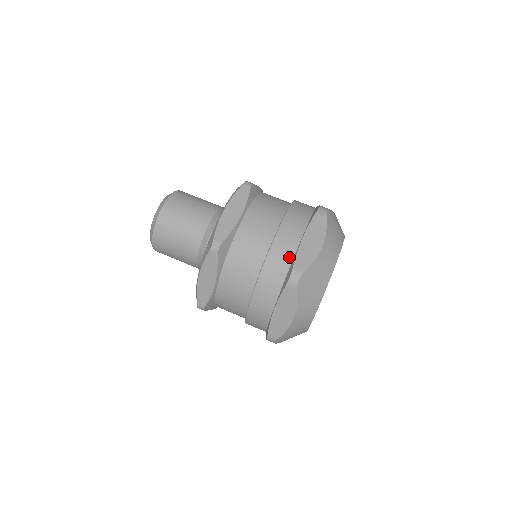
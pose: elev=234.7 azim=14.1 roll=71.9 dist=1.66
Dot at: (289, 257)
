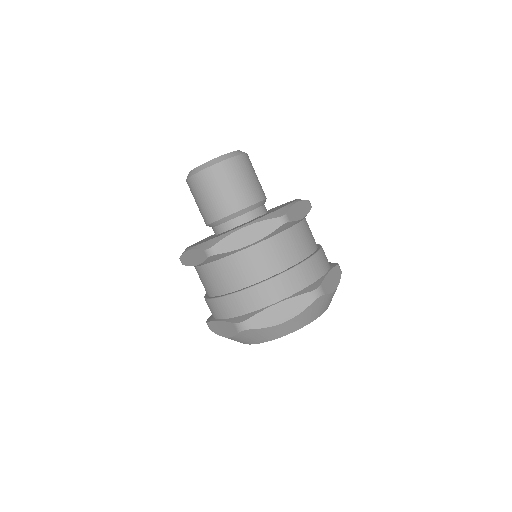
Dot at: (317, 275)
